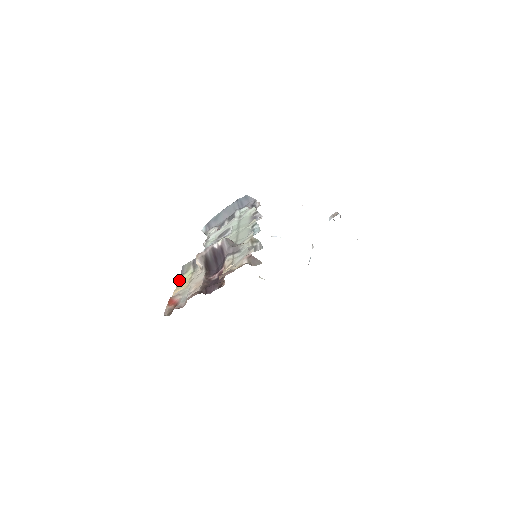
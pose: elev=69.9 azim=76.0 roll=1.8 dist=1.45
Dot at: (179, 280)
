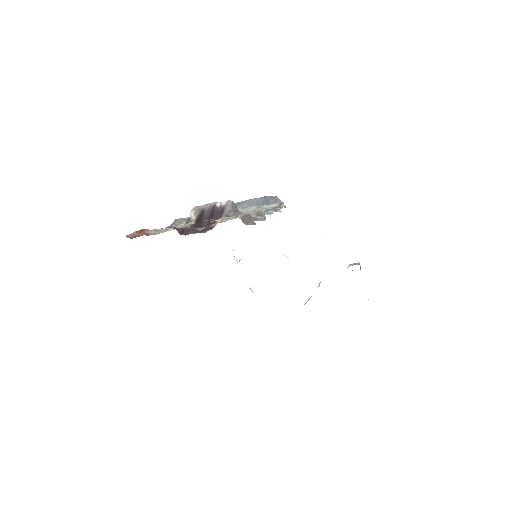
Dot at: (165, 229)
